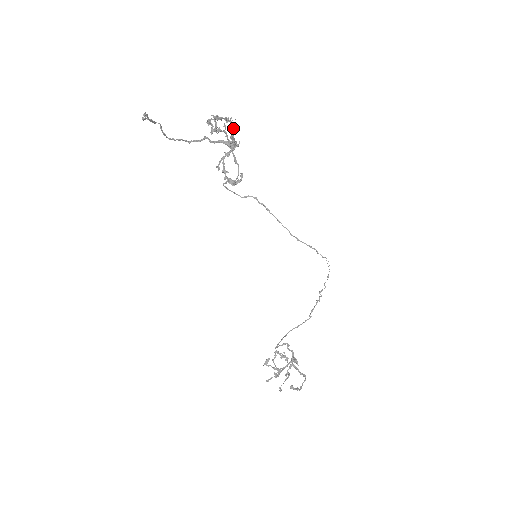
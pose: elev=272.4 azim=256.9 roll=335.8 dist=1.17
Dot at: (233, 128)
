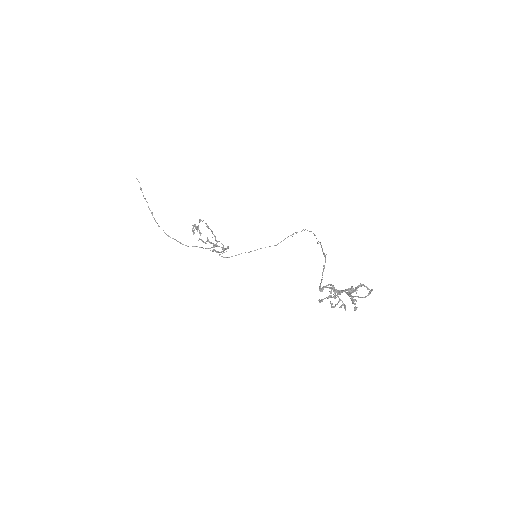
Dot at: occluded
